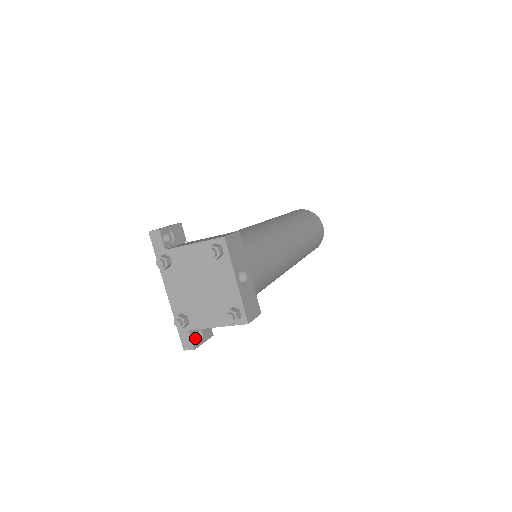
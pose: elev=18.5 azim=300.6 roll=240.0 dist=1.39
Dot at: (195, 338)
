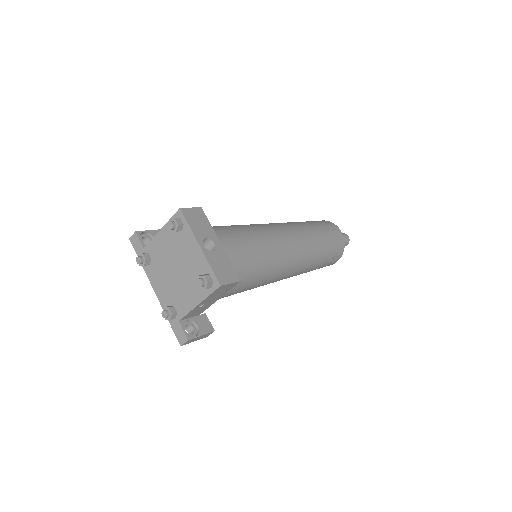
Dot at: (192, 333)
